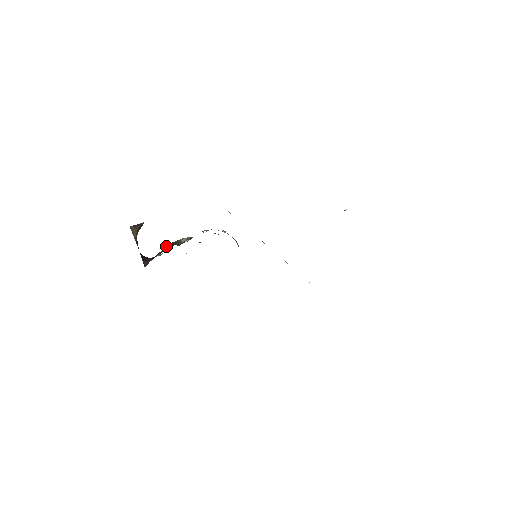
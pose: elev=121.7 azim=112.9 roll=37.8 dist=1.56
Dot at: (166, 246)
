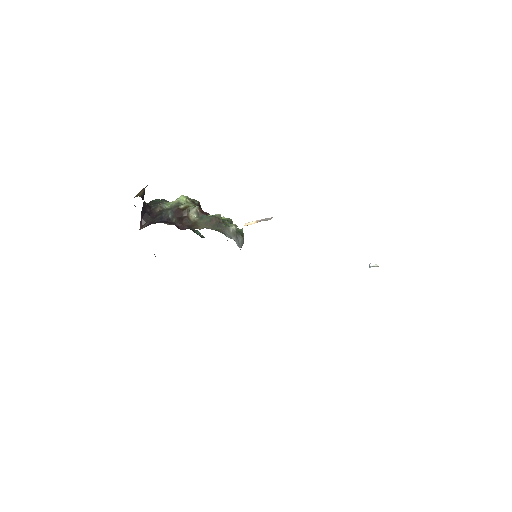
Dot at: (171, 211)
